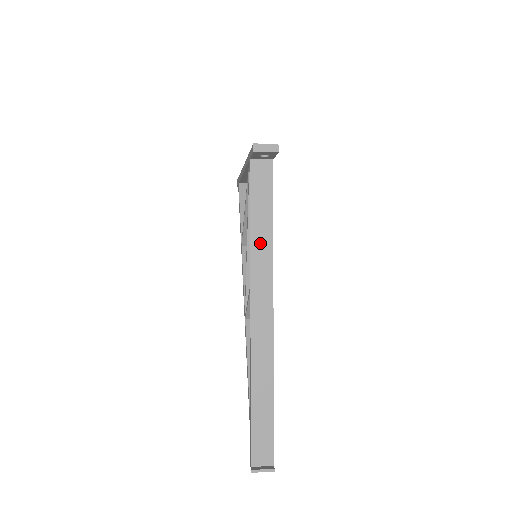
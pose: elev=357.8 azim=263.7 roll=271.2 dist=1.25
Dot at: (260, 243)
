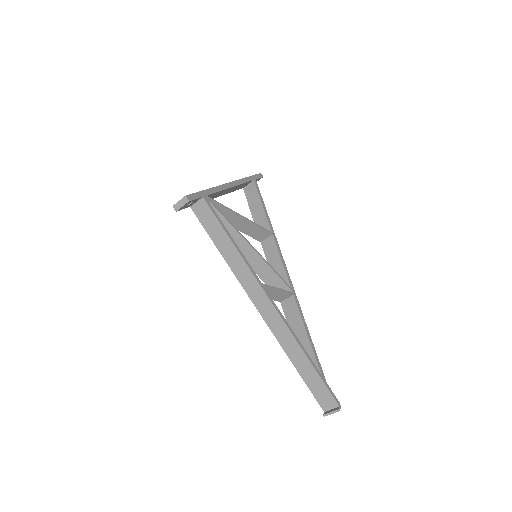
Dot at: (232, 259)
